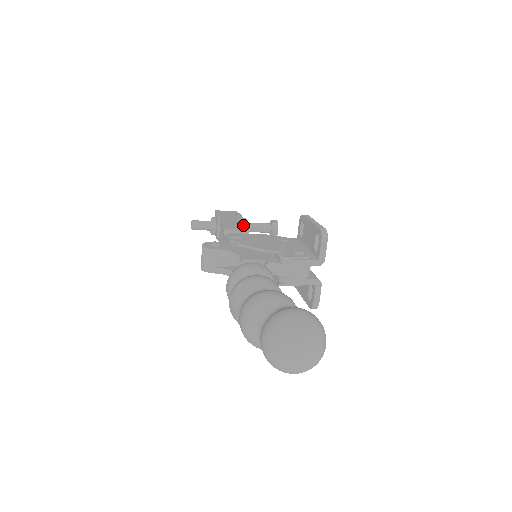
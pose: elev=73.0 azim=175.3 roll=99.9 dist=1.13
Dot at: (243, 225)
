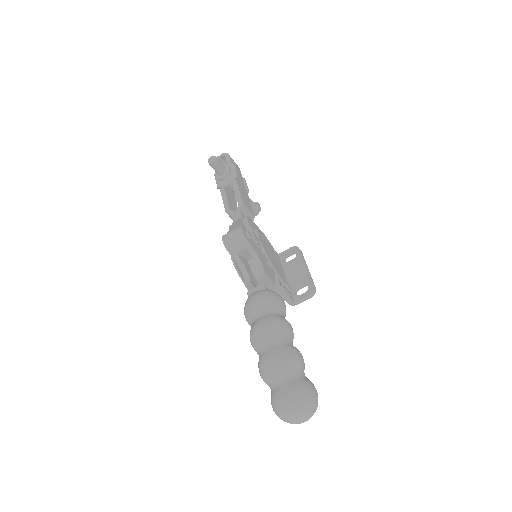
Dot at: (250, 204)
